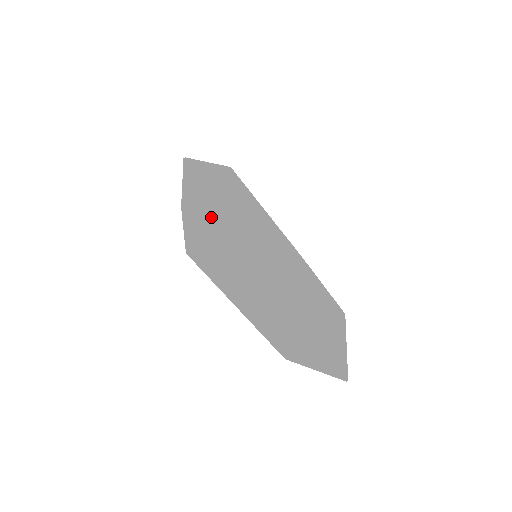
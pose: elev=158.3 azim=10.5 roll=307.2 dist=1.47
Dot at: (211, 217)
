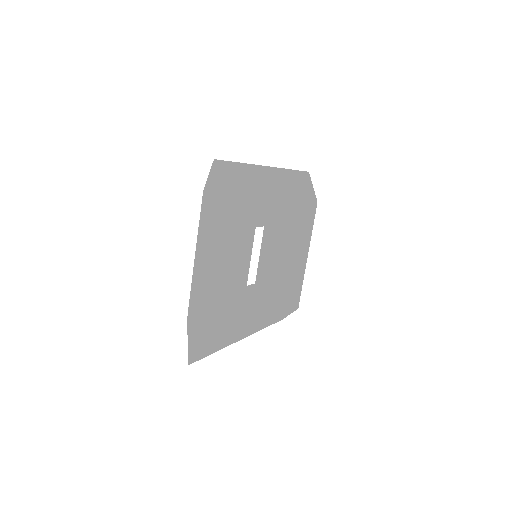
Dot at: (217, 176)
